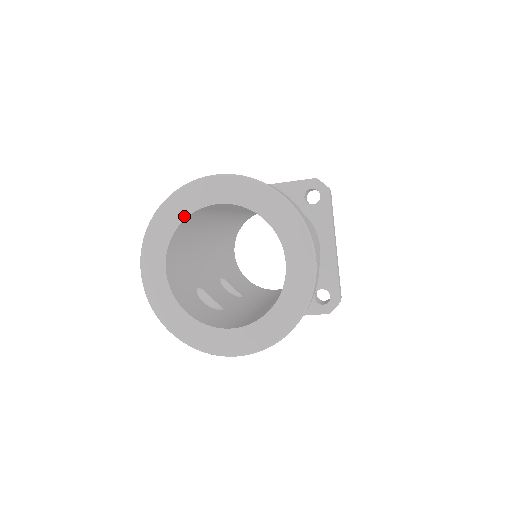
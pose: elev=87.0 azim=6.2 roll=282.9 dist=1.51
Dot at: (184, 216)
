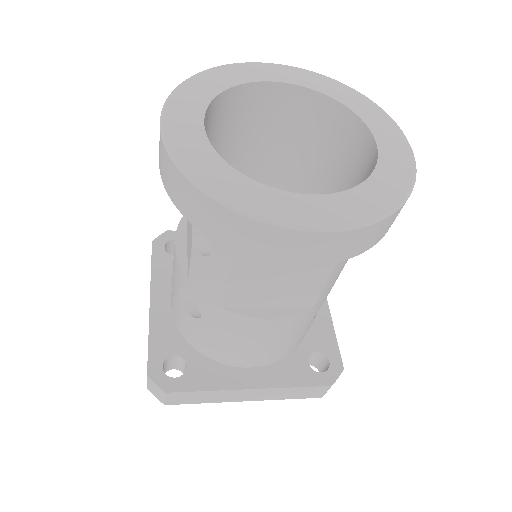
Dot at: (236, 83)
